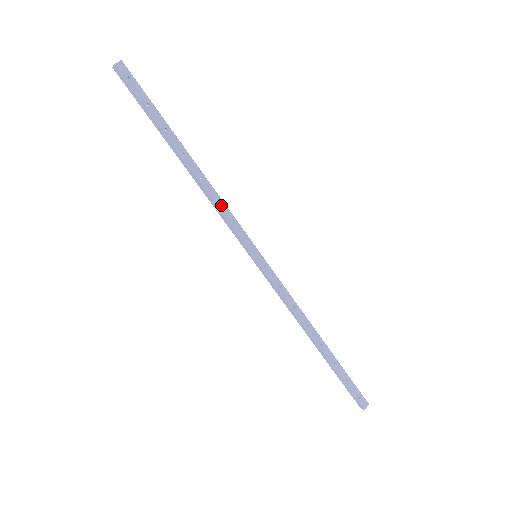
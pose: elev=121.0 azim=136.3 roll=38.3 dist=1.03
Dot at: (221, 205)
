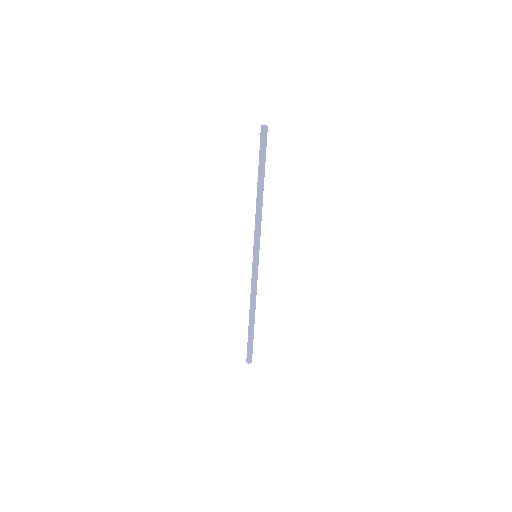
Dot at: (259, 222)
